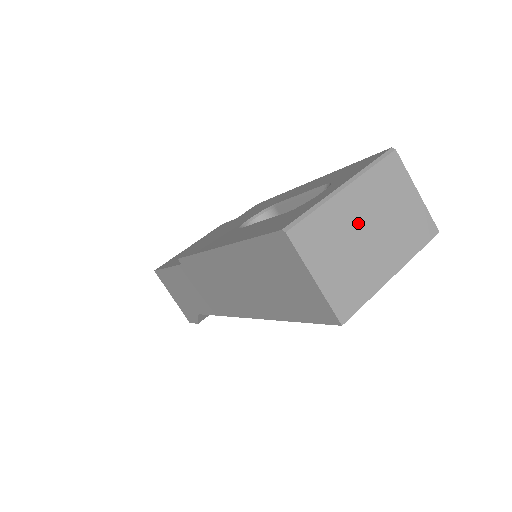
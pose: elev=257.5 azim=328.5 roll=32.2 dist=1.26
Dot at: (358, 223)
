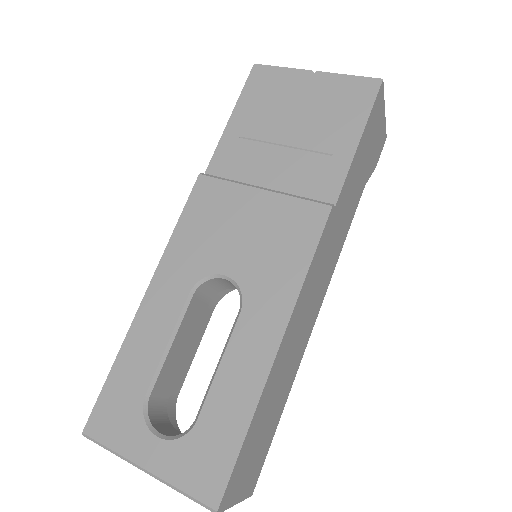
Dot at: occluded
